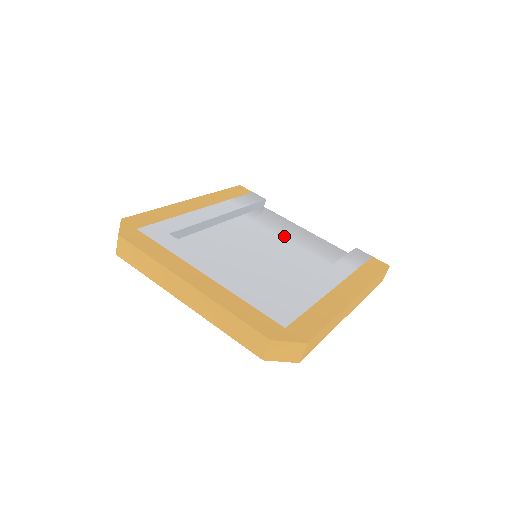
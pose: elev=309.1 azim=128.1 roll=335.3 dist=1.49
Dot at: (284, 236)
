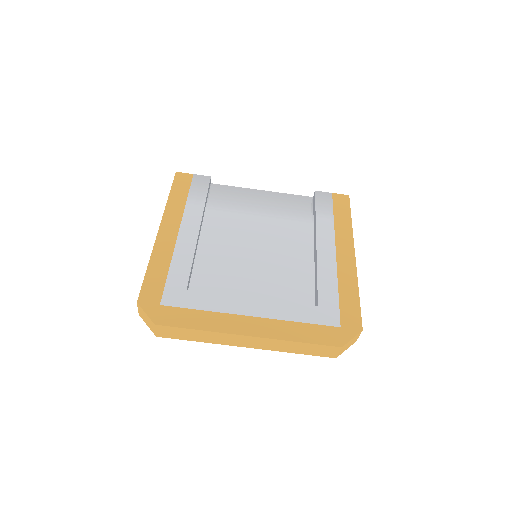
Dot at: (254, 213)
